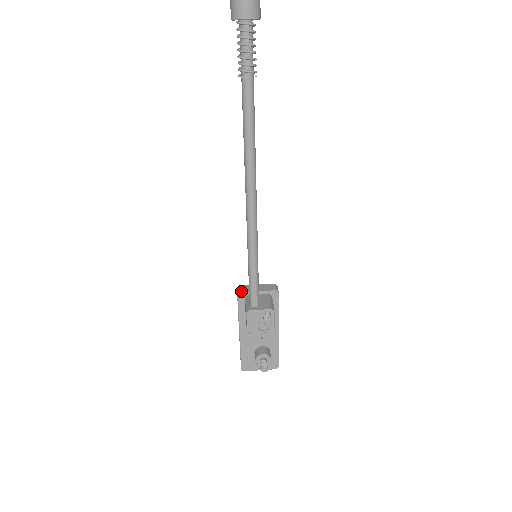
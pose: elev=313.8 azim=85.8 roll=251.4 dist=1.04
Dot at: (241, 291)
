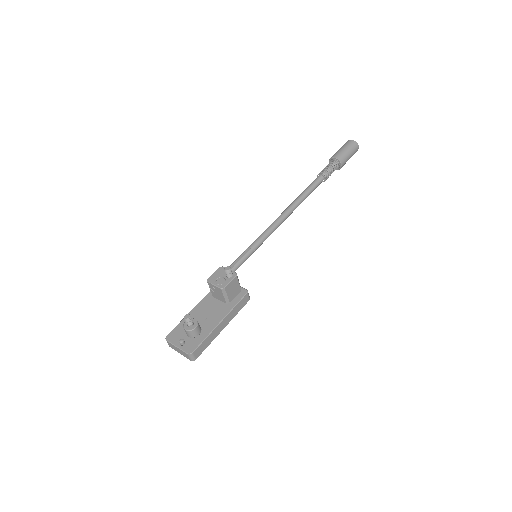
Dot at: occluded
